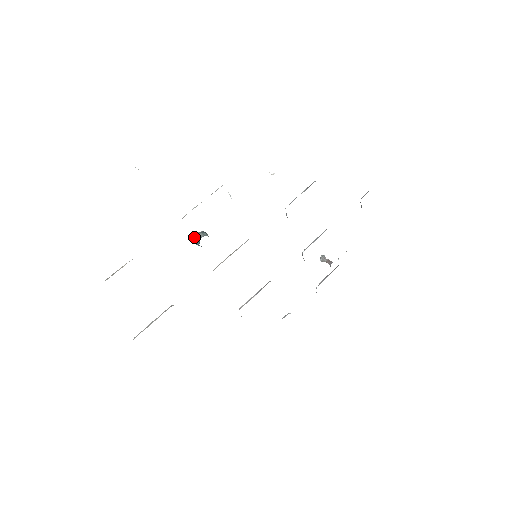
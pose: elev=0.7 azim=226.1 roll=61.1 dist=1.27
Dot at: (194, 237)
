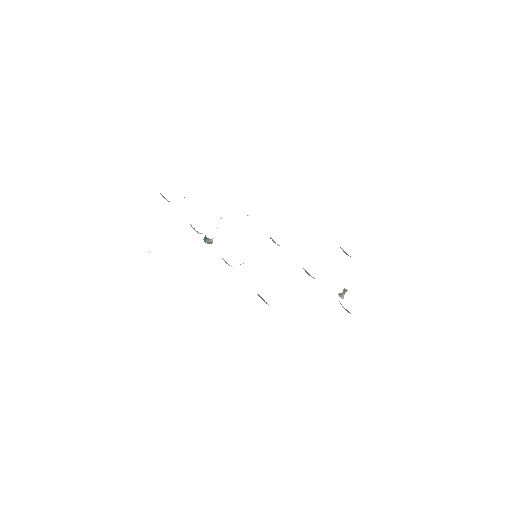
Dot at: (203, 239)
